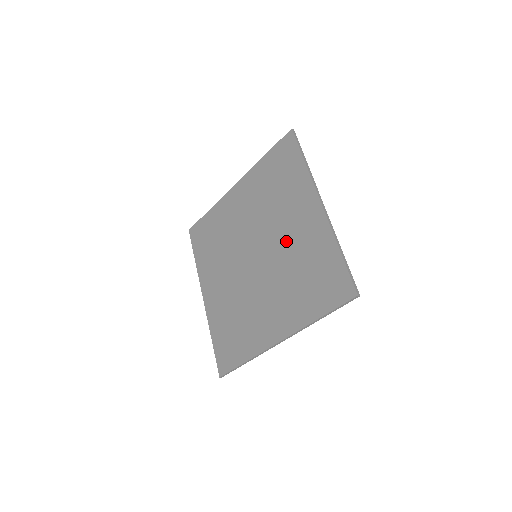
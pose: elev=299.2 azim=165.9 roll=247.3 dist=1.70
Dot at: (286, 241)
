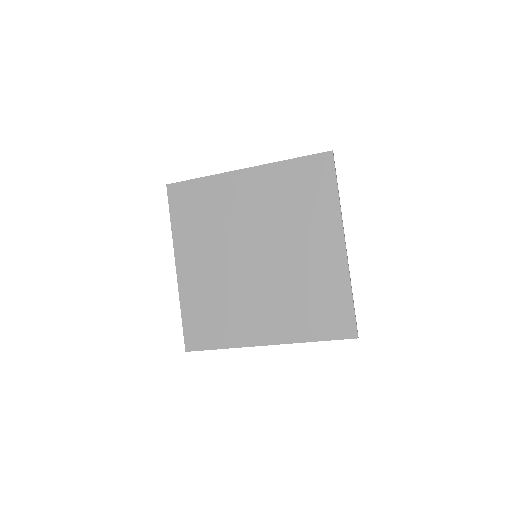
Dot at: (297, 260)
